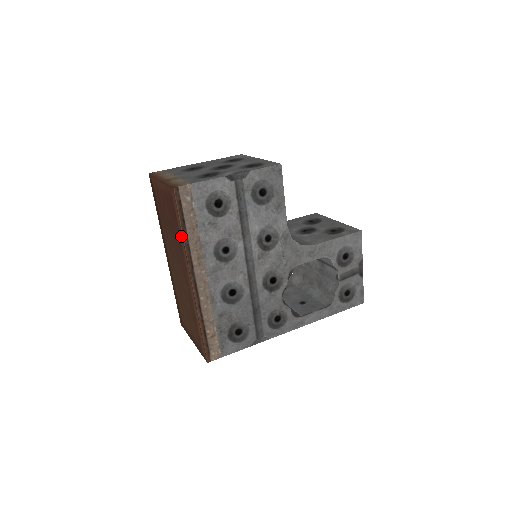
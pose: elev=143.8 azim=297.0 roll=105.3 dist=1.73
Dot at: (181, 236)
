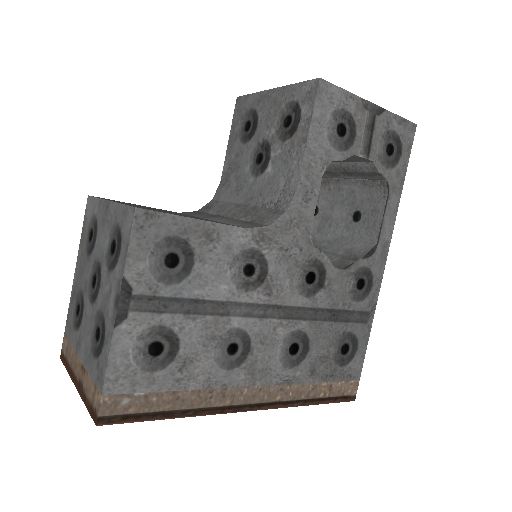
Dot at: (178, 414)
